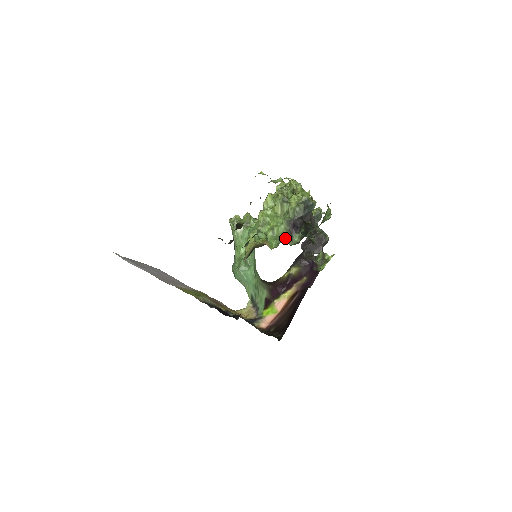
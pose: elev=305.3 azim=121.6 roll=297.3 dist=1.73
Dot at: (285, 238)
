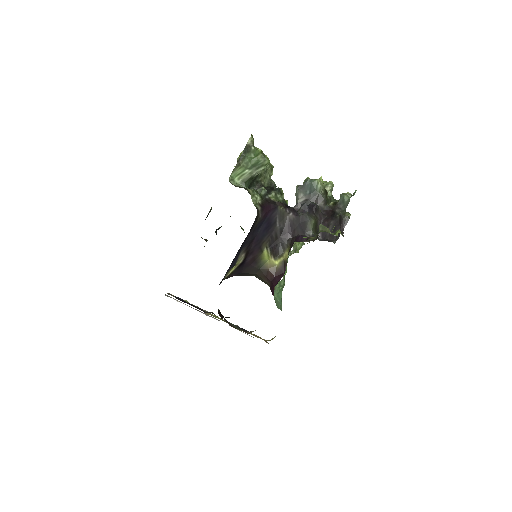
Dot at: occluded
